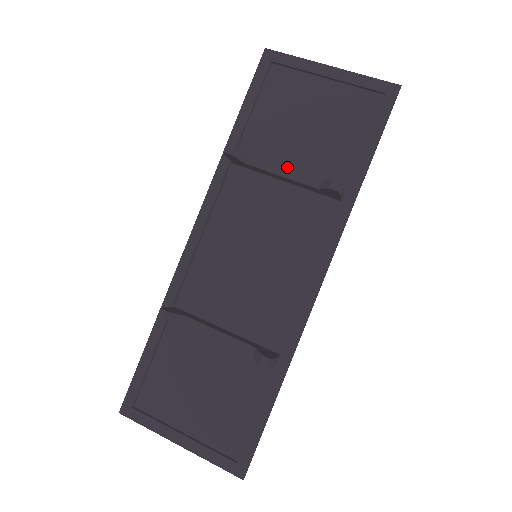
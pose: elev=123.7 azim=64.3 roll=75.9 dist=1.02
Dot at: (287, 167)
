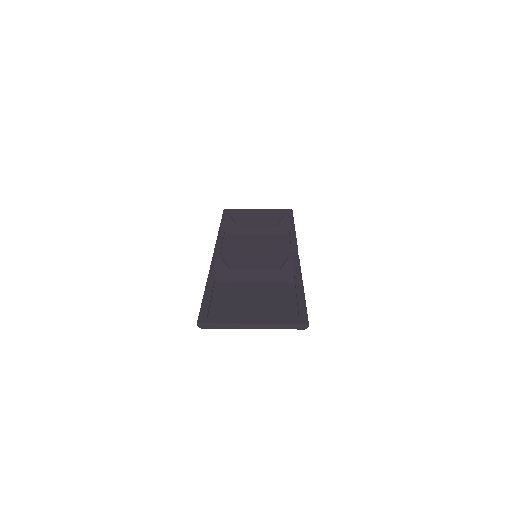
Dot at: occluded
